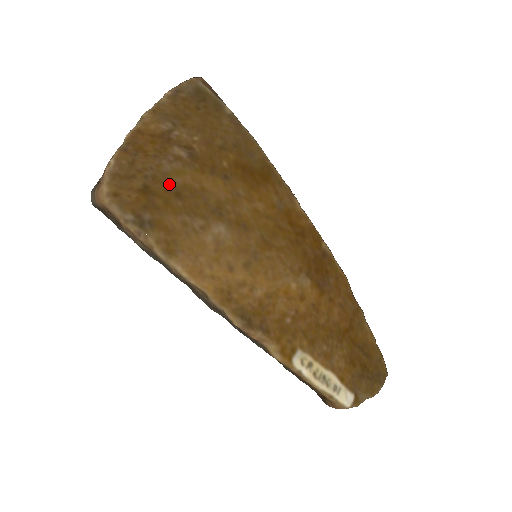
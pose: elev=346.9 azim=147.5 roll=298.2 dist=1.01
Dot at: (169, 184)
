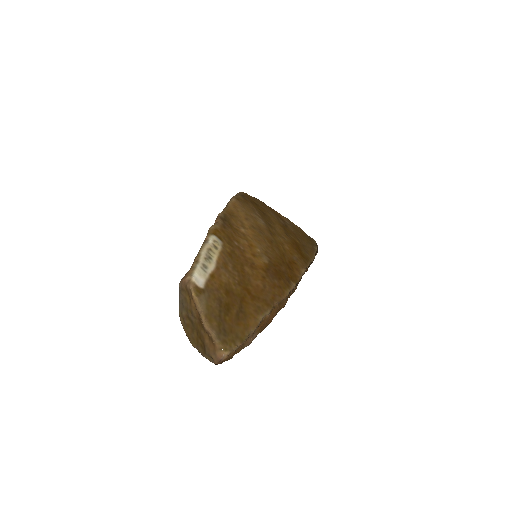
Dot at: (265, 212)
